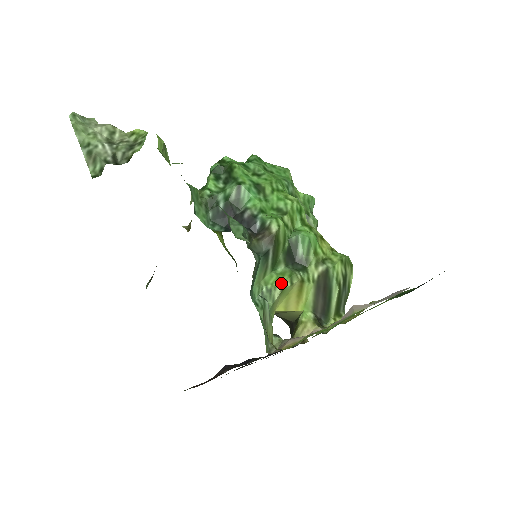
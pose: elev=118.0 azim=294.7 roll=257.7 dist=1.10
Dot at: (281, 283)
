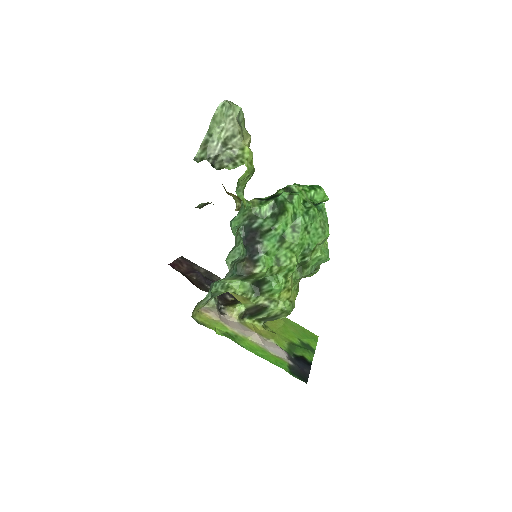
Dot at: (237, 290)
